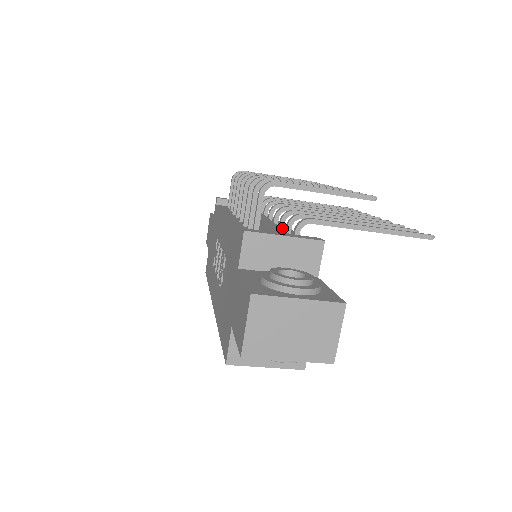
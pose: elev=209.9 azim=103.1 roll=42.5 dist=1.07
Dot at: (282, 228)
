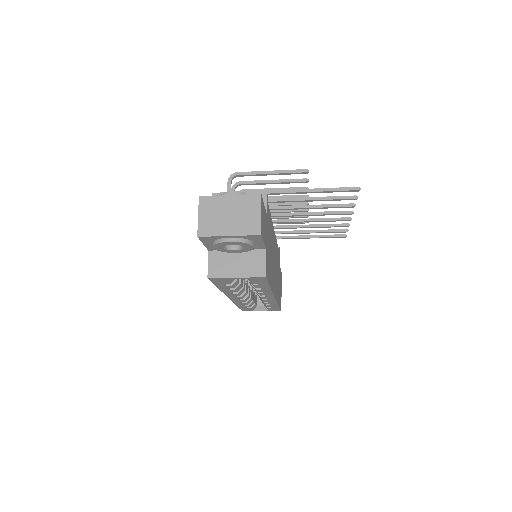
Dot at: occluded
